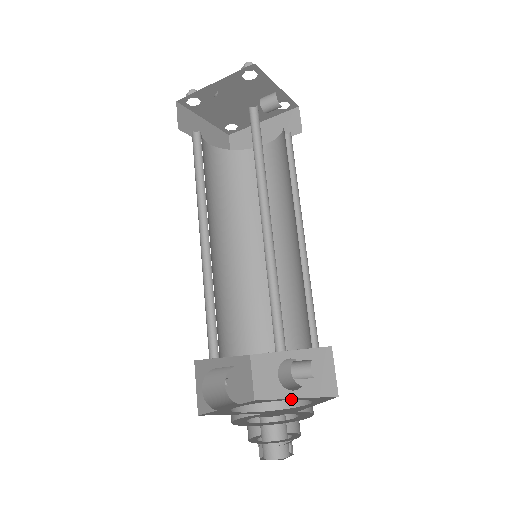
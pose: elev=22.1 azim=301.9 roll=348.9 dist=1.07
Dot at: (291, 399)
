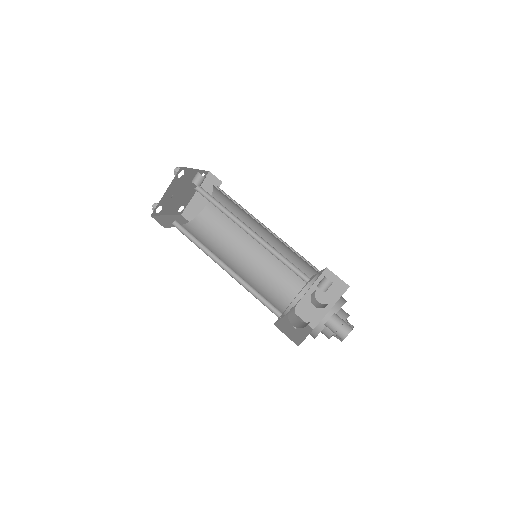
Dot at: (330, 309)
